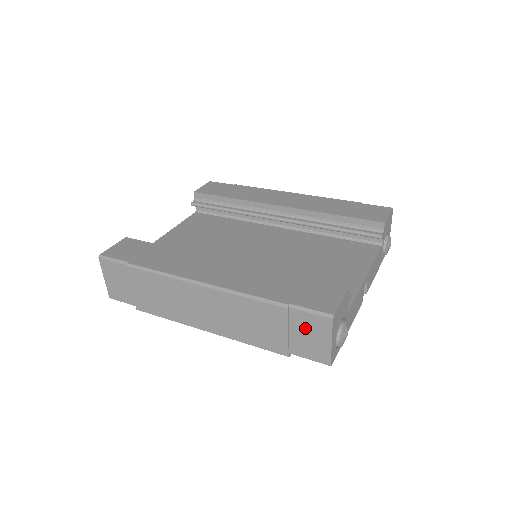
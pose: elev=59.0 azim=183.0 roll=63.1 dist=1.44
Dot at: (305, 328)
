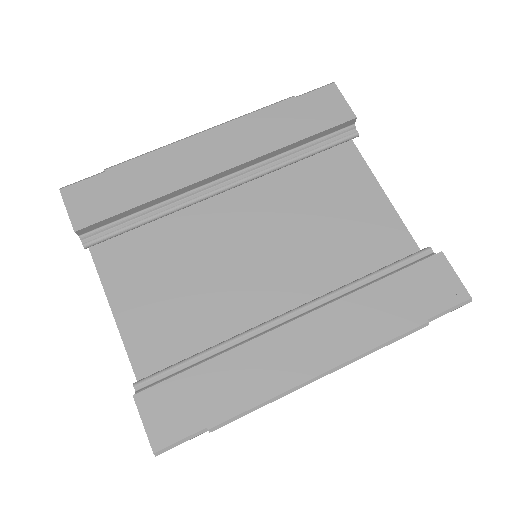
Dot at: occluded
